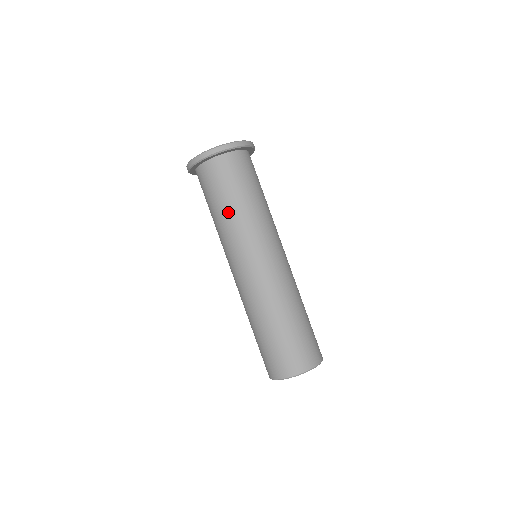
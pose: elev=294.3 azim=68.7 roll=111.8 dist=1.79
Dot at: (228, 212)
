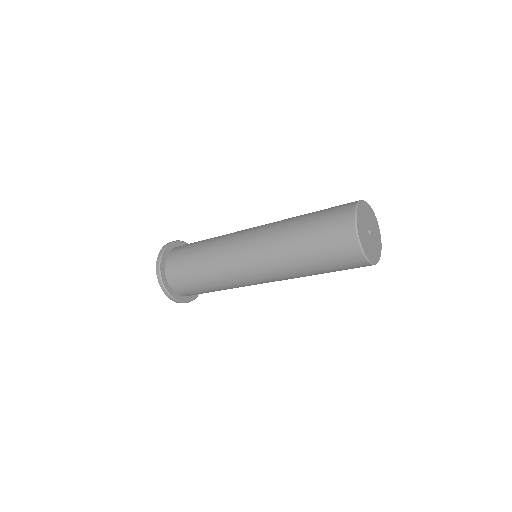
Dot at: (202, 254)
